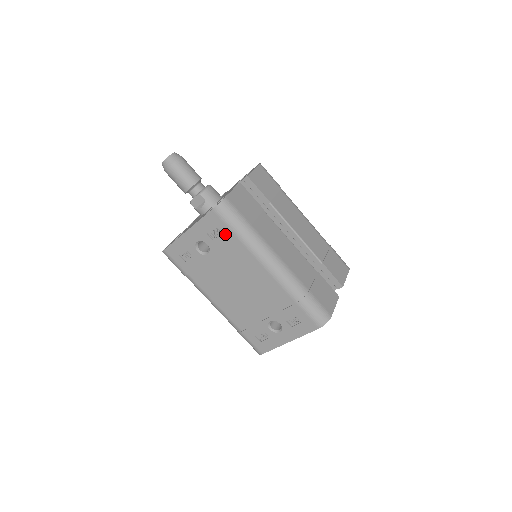
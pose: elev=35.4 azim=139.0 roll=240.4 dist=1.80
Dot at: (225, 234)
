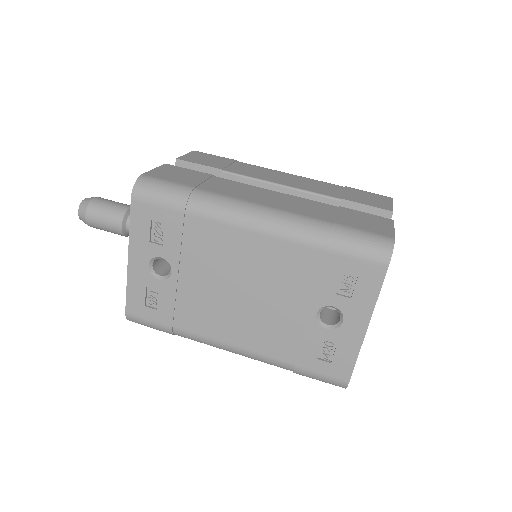
Dot at: (168, 221)
